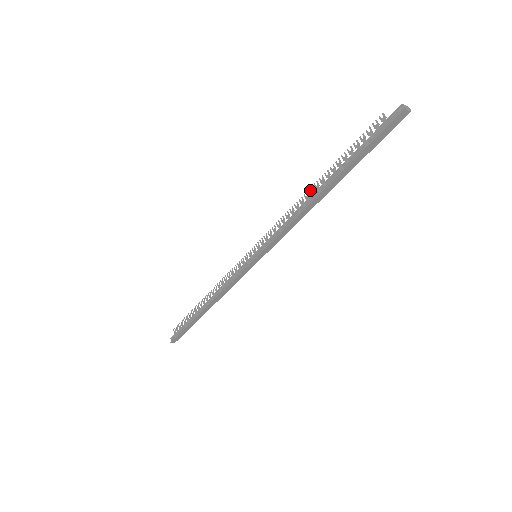
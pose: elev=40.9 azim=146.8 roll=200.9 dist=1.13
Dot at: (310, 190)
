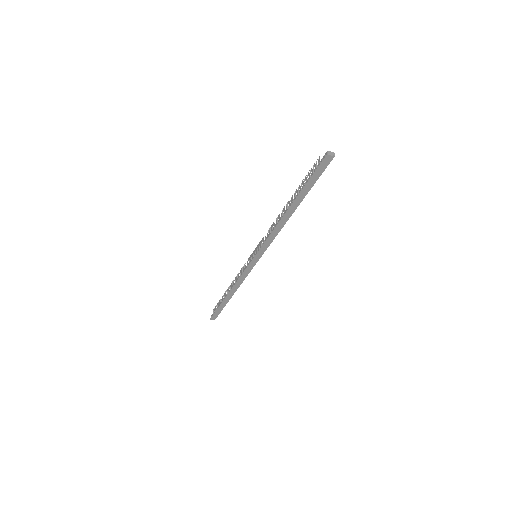
Dot at: (284, 209)
